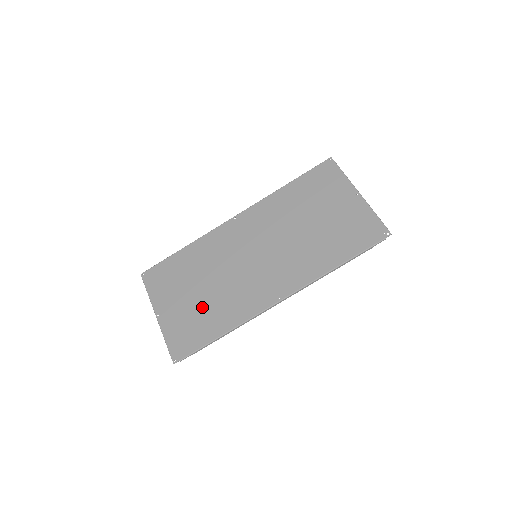
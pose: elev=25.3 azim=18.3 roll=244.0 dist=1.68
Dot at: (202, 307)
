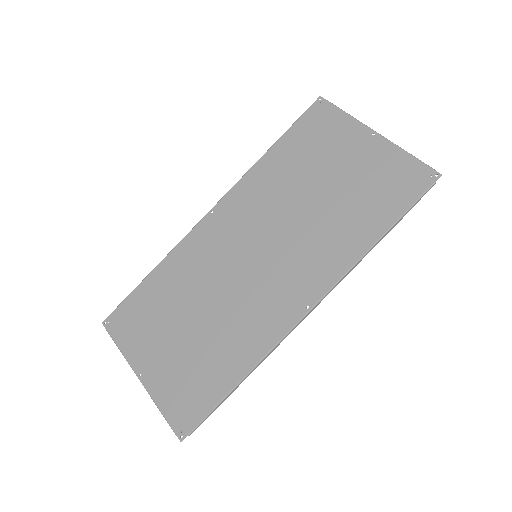
Dot at: (200, 348)
